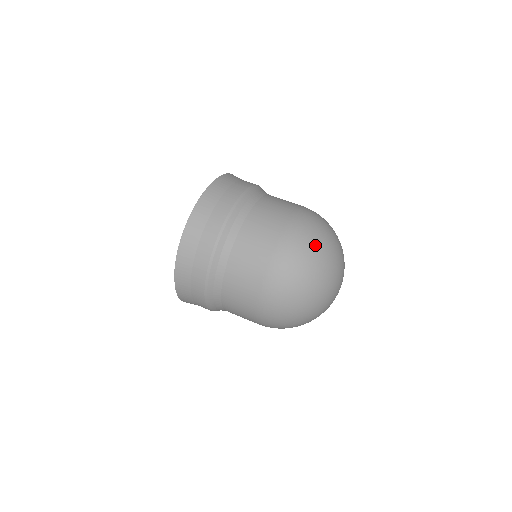
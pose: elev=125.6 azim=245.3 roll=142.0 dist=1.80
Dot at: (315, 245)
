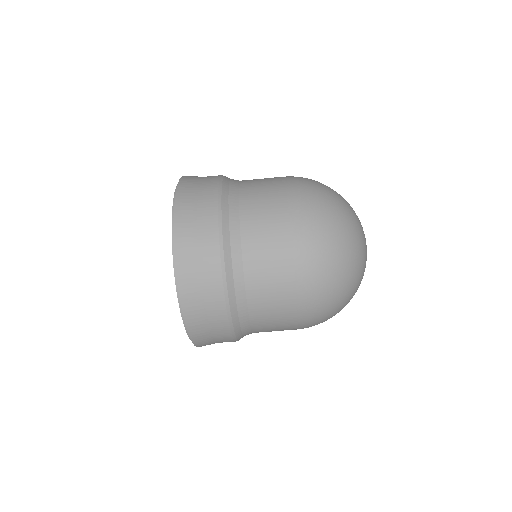
Dot at: (331, 210)
